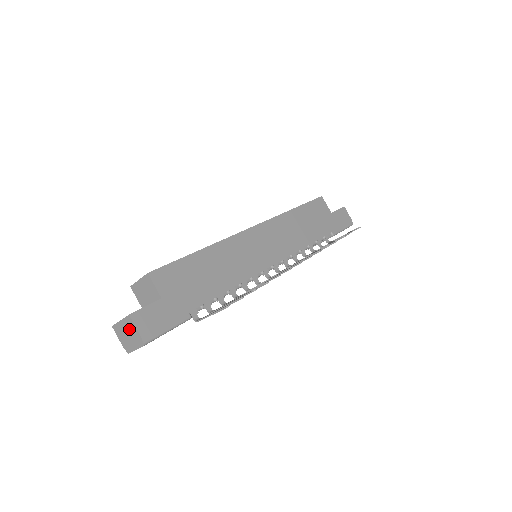
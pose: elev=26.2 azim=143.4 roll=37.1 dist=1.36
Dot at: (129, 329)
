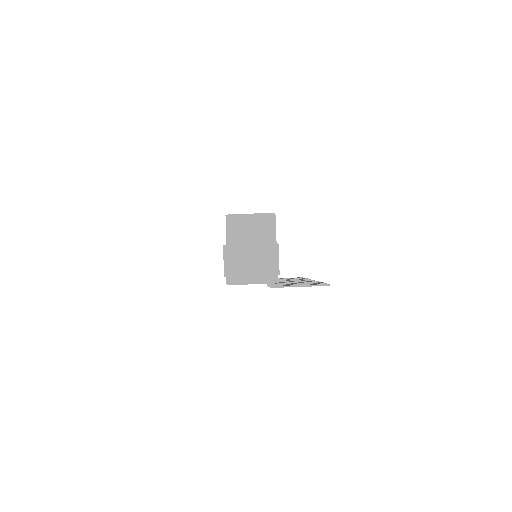
Dot at: (262, 258)
